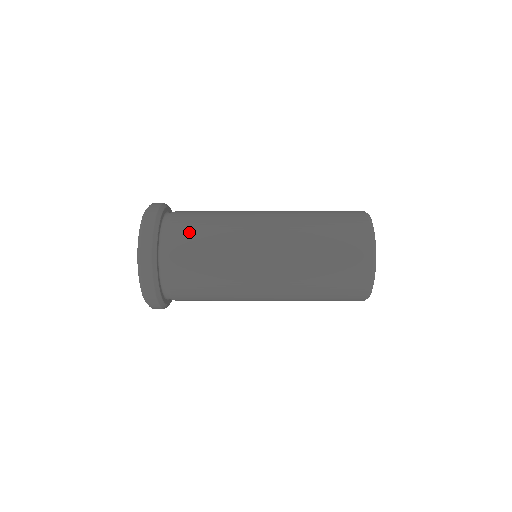
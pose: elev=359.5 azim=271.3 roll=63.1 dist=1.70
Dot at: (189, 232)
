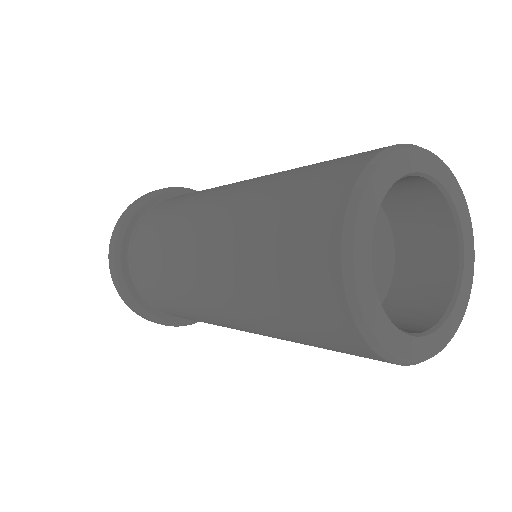
Dot at: (144, 270)
